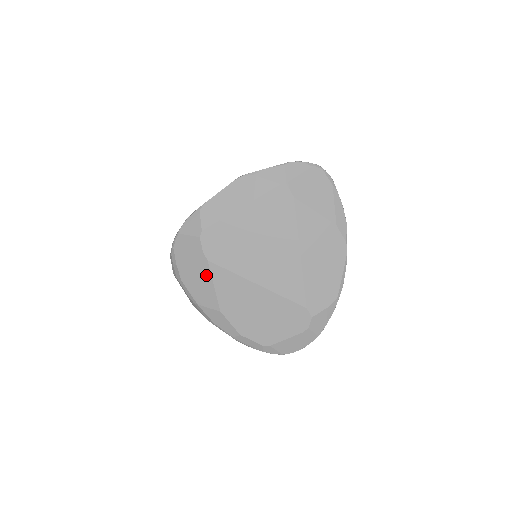
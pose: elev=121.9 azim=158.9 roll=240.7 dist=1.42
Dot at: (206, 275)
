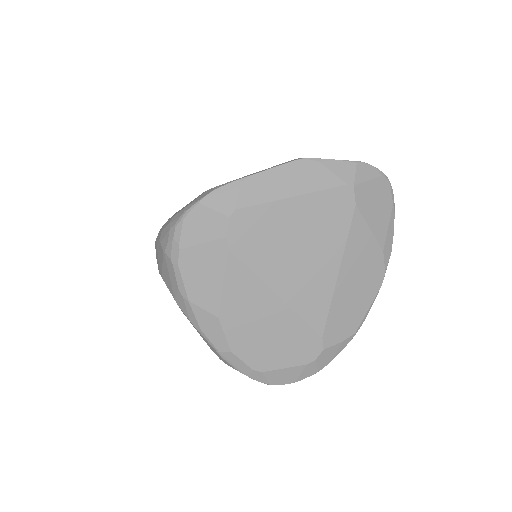
Dot at: (218, 267)
